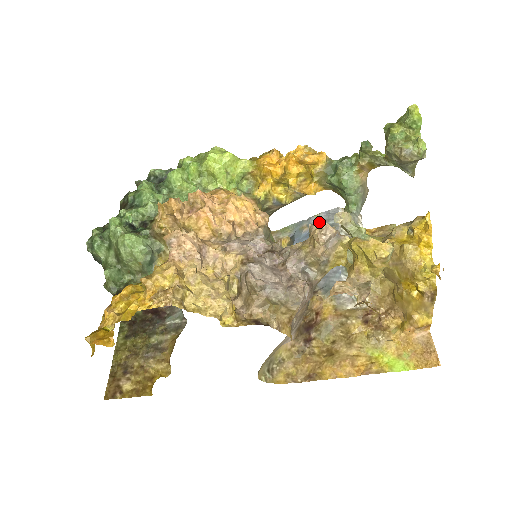
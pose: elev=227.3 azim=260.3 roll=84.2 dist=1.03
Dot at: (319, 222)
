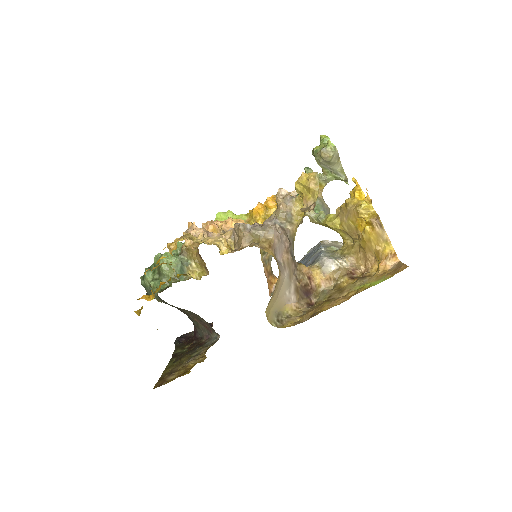
Dot at: (310, 252)
